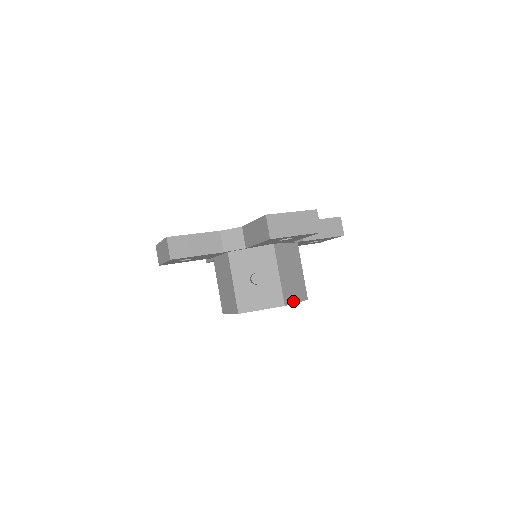
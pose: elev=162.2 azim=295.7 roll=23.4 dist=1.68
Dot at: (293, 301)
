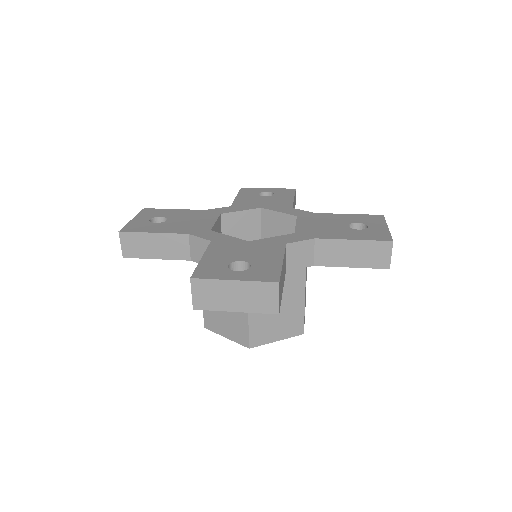
Dot at: (270, 340)
